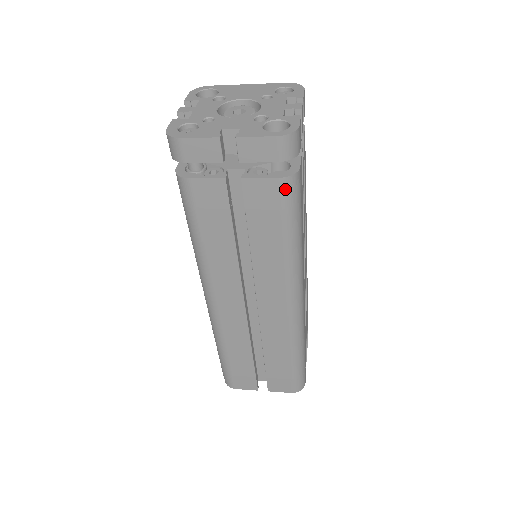
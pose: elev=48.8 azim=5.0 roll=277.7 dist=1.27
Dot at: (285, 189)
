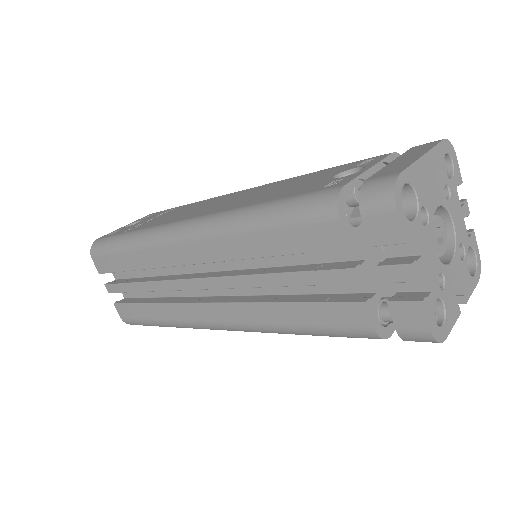
Dot at: occluded
